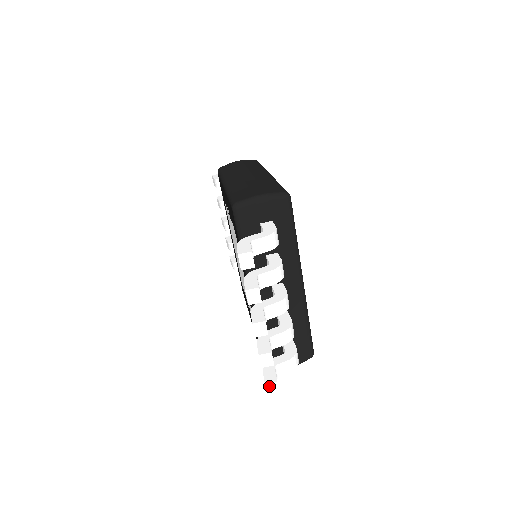
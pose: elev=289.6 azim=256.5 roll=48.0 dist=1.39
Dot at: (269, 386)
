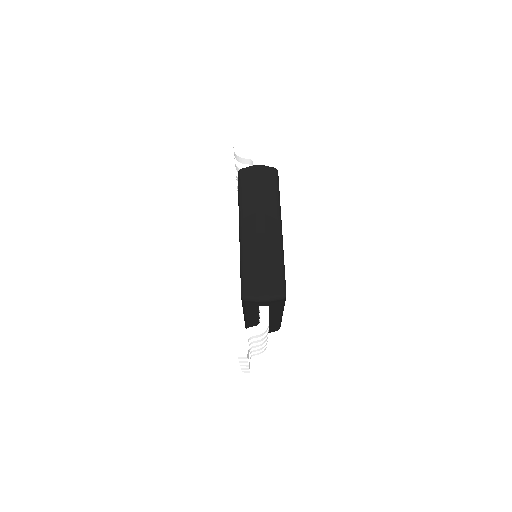
Dot at: (244, 371)
